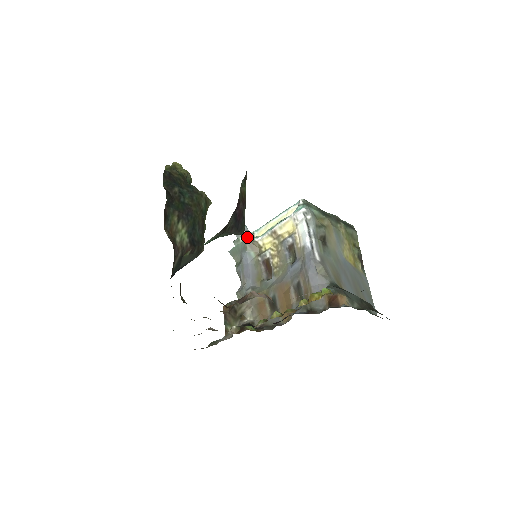
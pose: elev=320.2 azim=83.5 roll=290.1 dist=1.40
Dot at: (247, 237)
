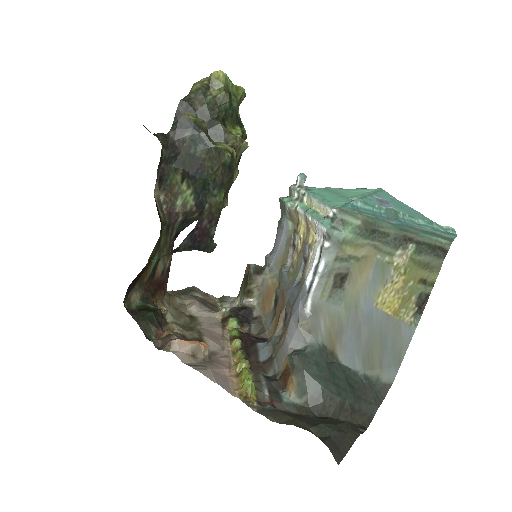
Dot at: (295, 196)
